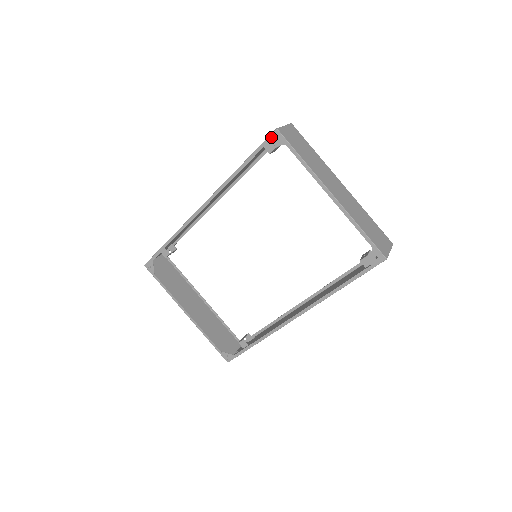
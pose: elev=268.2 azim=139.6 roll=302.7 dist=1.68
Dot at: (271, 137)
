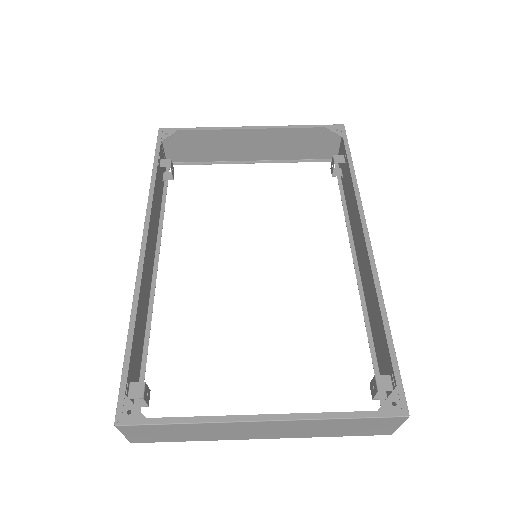
Dot at: (160, 136)
